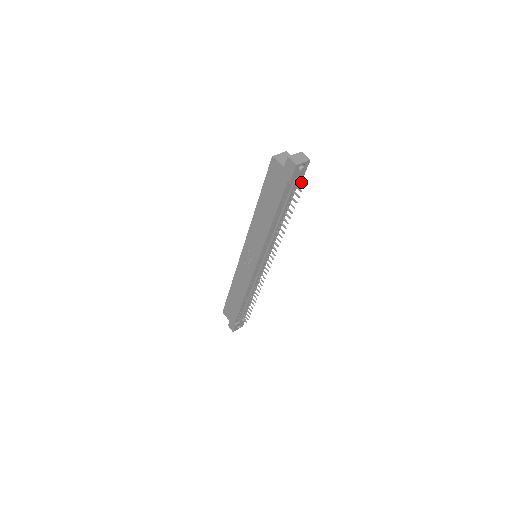
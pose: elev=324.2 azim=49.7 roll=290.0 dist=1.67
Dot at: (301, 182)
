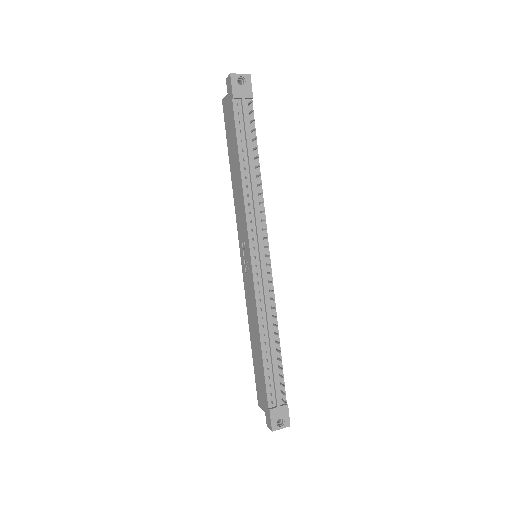
Dot at: (250, 102)
